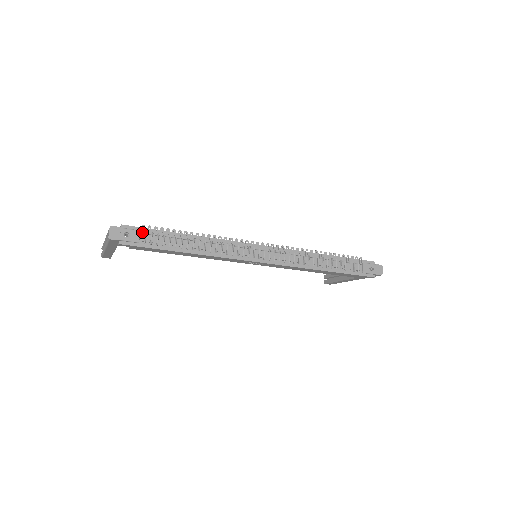
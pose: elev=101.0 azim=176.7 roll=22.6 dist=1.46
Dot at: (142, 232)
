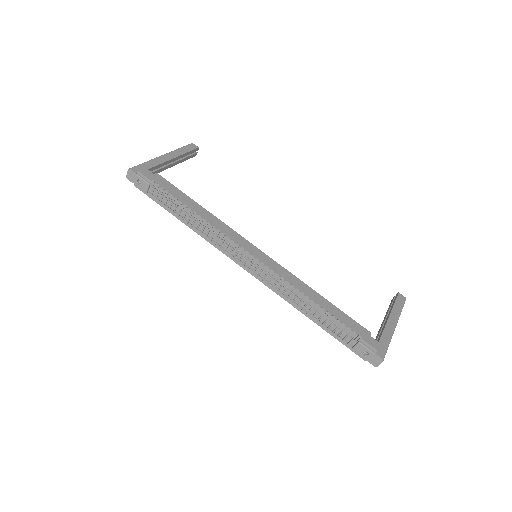
Dot at: (151, 186)
